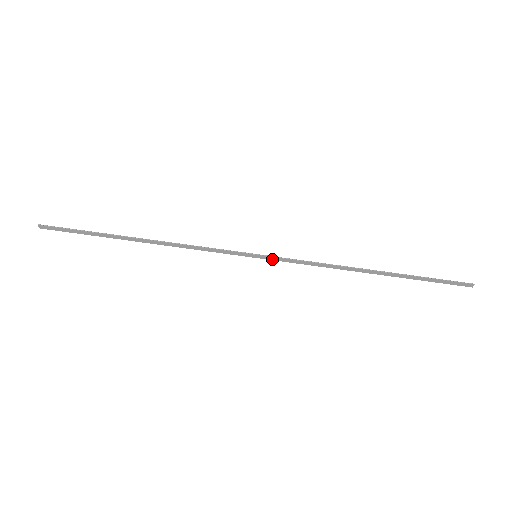
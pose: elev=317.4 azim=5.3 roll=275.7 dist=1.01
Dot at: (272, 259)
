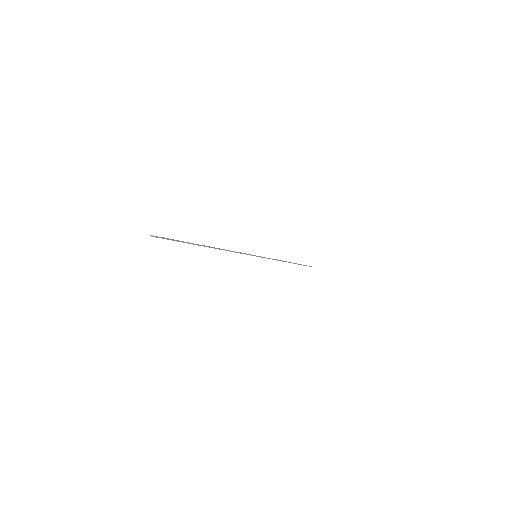
Dot at: (261, 257)
